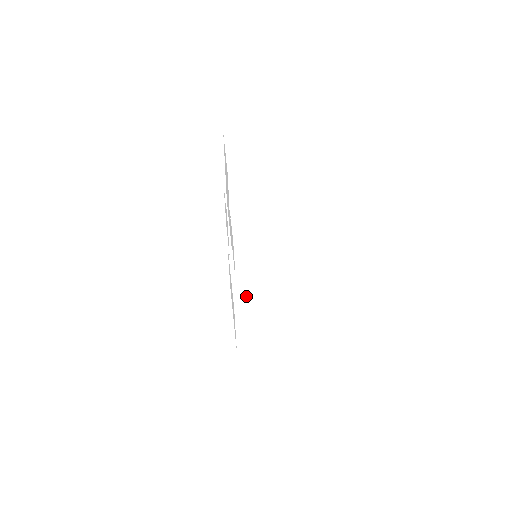
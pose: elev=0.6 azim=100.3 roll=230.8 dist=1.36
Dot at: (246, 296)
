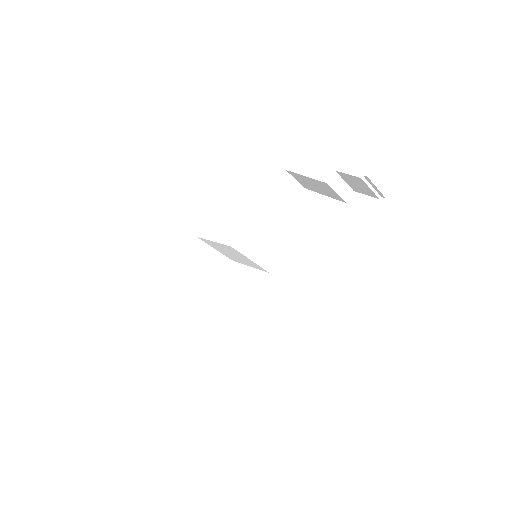
Dot at: occluded
